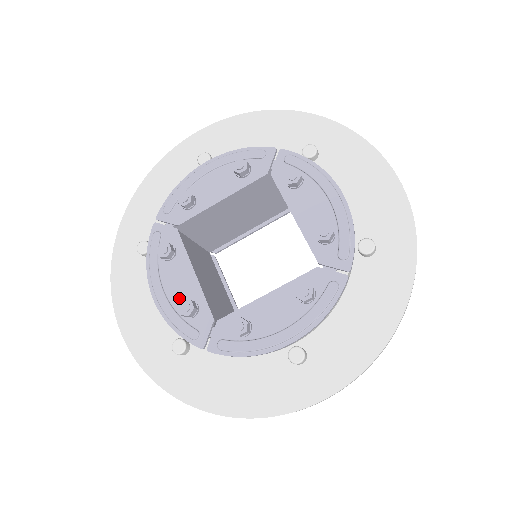
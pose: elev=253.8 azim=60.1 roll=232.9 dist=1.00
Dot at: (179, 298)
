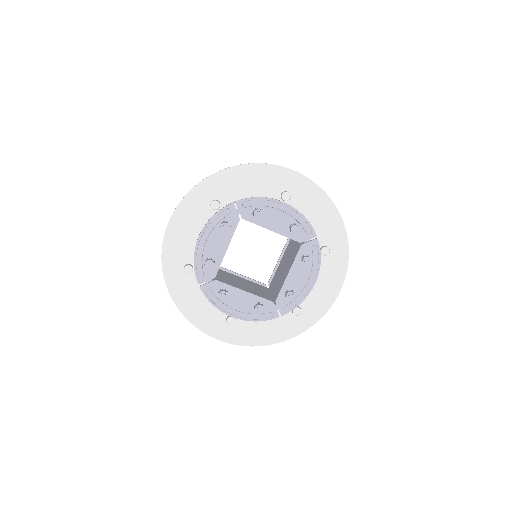
Dot at: (209, 253)
